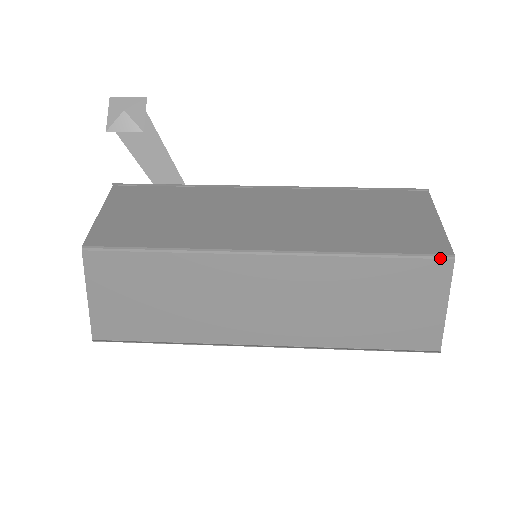
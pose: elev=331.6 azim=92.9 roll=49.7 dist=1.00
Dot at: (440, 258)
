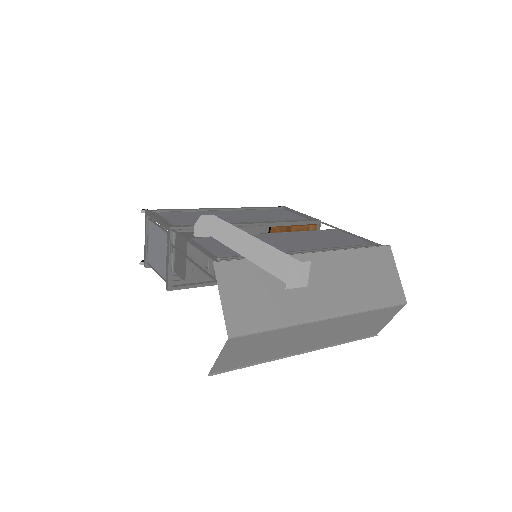
Dot at: (401, 305)
